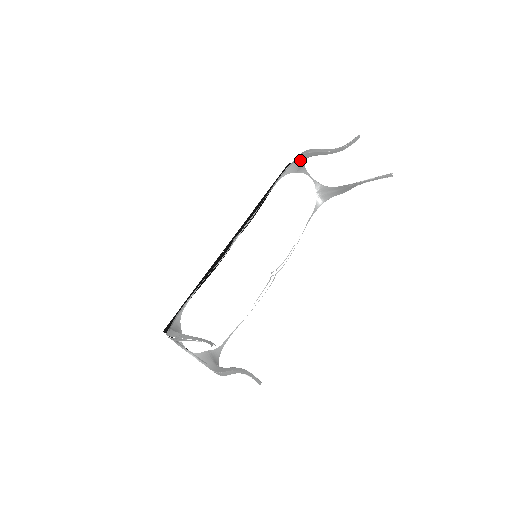
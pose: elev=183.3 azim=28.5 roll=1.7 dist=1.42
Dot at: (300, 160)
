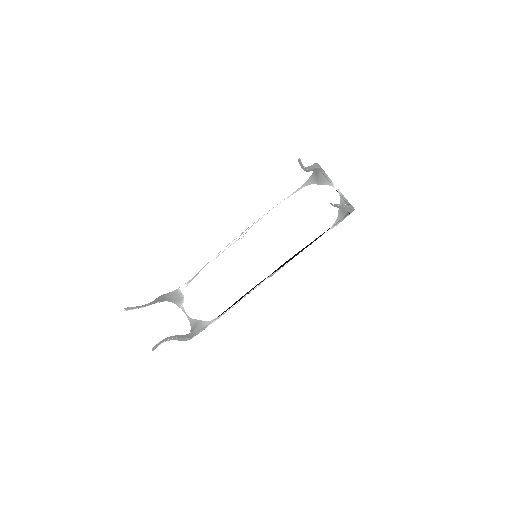
Dot at: (316, 172)
